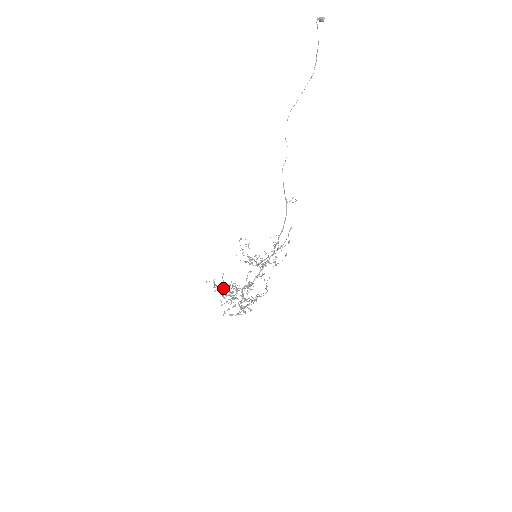
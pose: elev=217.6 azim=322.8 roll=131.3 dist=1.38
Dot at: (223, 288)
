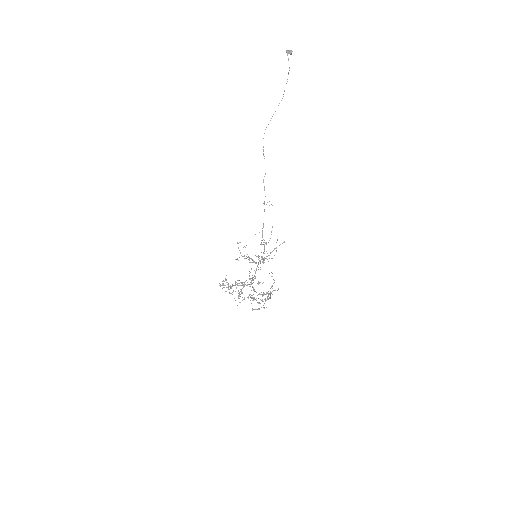
Dot at: (221, 285)
